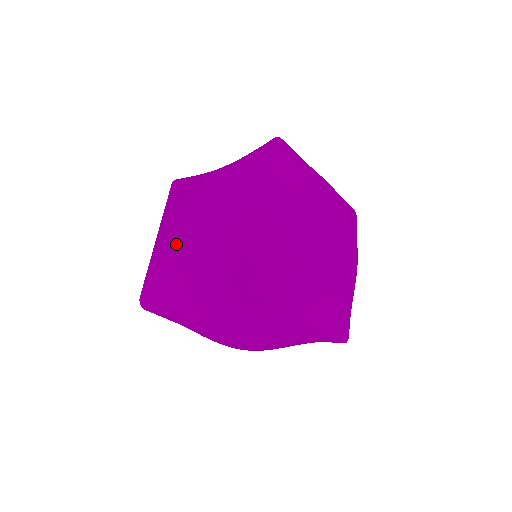
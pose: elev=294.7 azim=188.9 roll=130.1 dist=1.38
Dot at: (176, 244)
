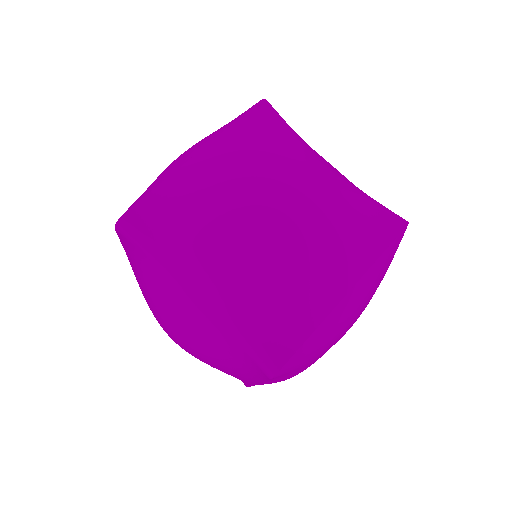
Dot at: (231, 227)
